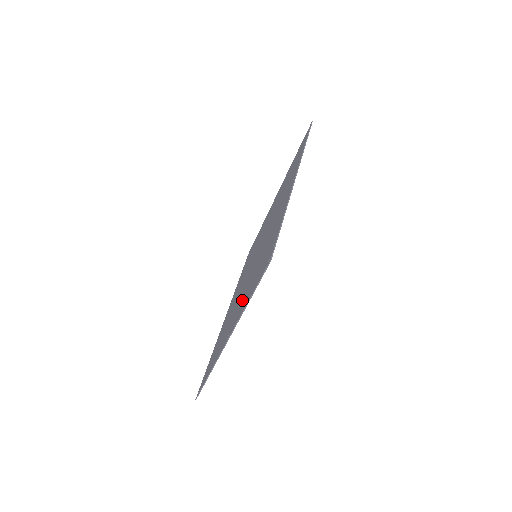
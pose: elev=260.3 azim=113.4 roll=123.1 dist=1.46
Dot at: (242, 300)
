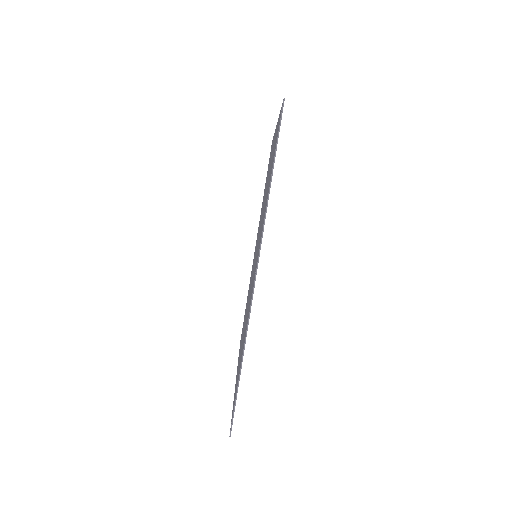
Dot at: occluded
